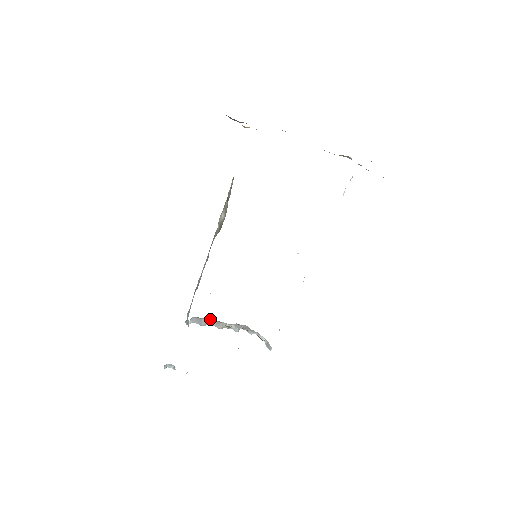
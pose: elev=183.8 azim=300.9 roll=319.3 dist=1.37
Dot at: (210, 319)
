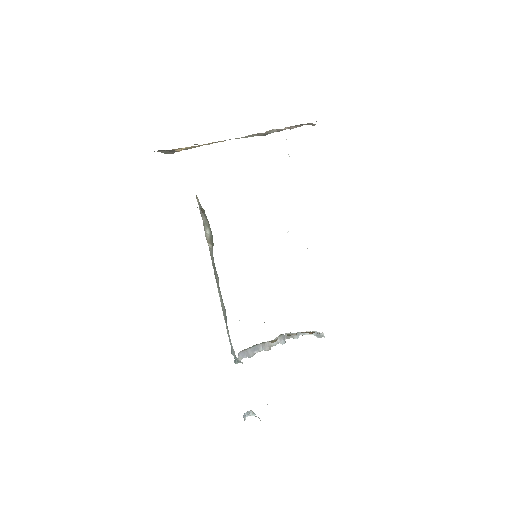
Dot at: (254, 346)
